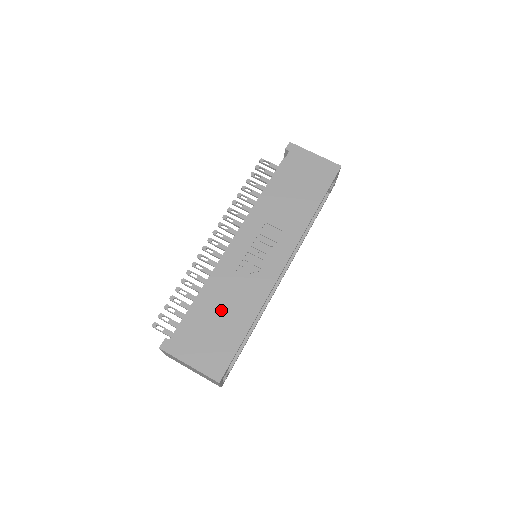
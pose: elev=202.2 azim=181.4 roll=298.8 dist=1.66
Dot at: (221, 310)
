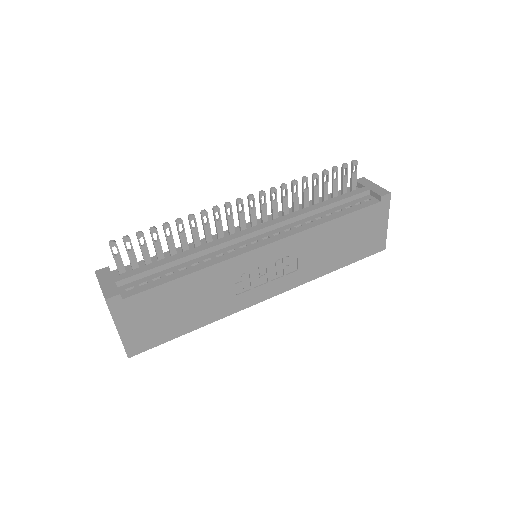
Dot at: (189, 302)
